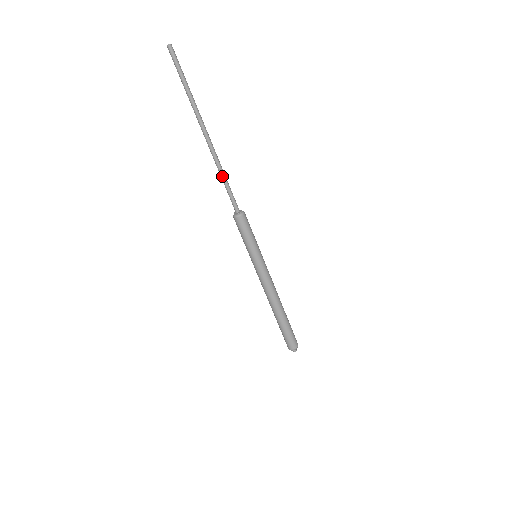
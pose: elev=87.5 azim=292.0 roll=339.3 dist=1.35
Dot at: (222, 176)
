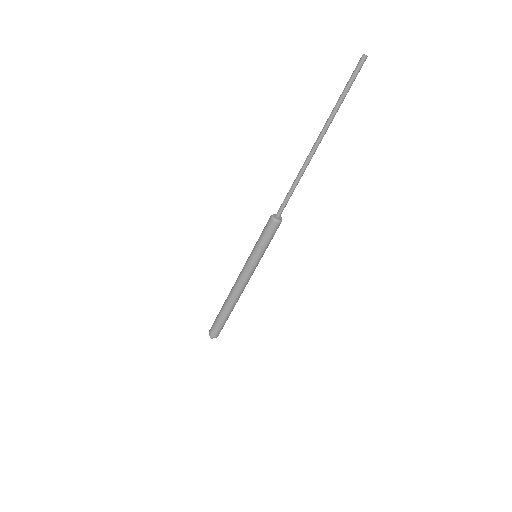
Dot at: (295, 183)
